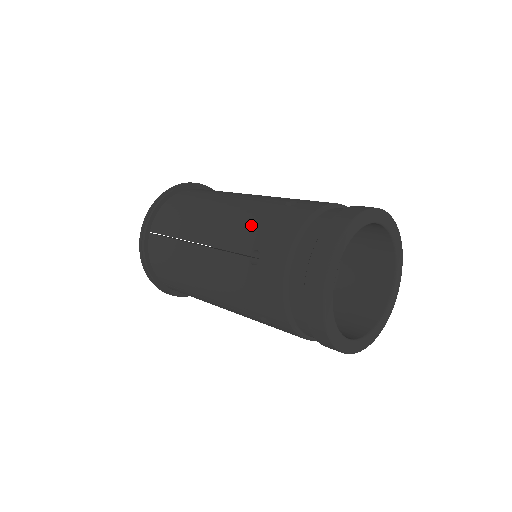
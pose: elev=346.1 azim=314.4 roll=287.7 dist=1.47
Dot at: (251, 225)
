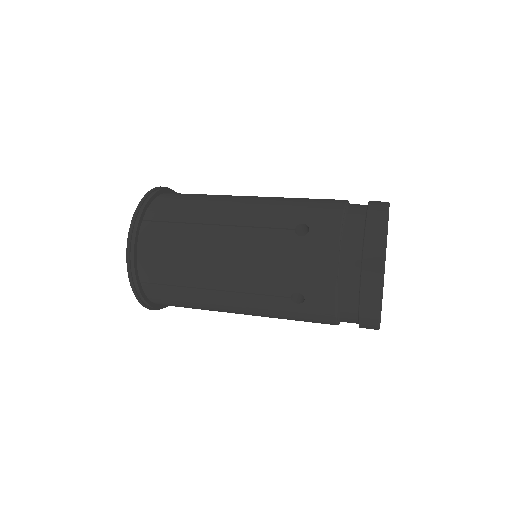
Dot at: (288, 207)
